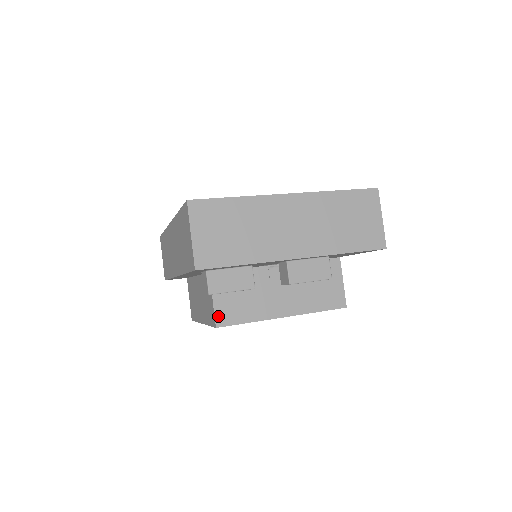
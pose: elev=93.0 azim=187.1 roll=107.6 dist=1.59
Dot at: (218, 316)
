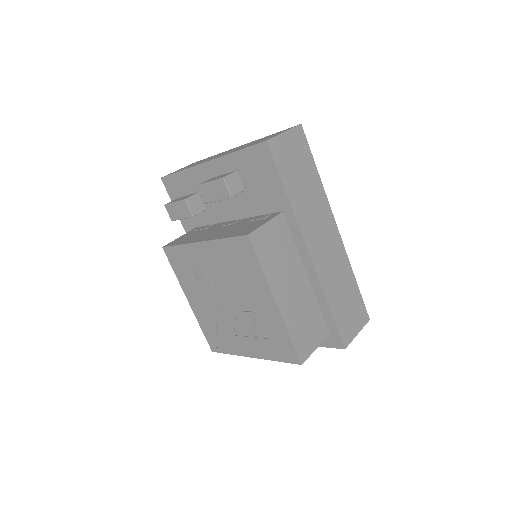
Dot at: (171, 243)
